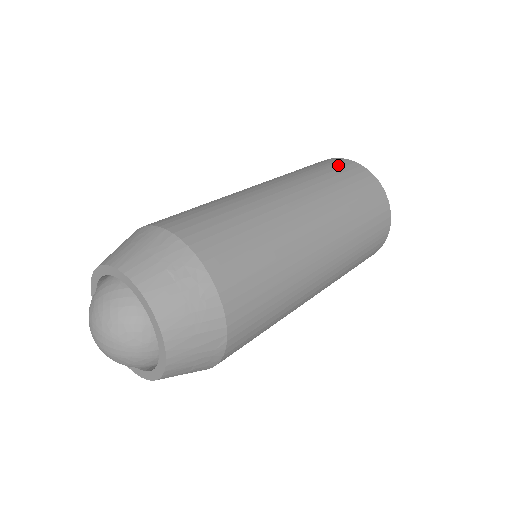
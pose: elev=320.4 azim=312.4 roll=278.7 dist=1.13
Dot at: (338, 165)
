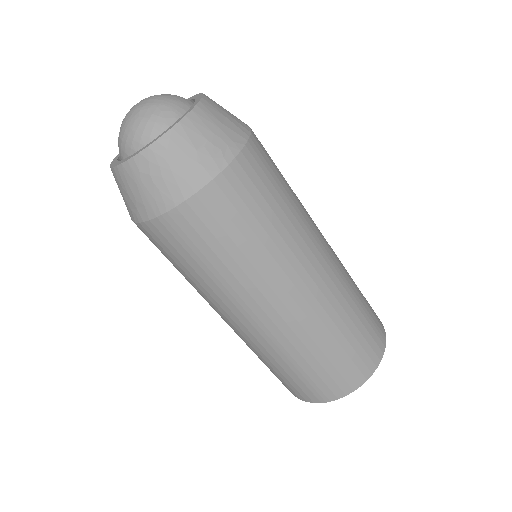
Dot at: occluded
